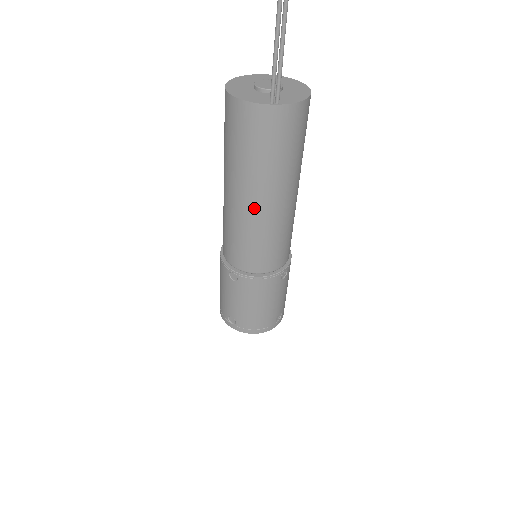
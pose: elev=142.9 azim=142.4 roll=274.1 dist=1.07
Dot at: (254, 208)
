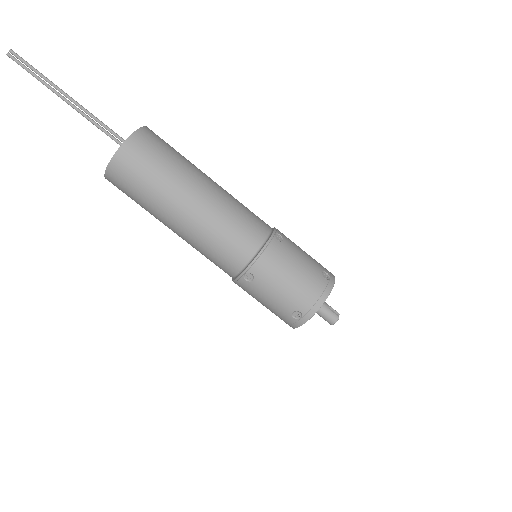
Dot at: (192, 211)
